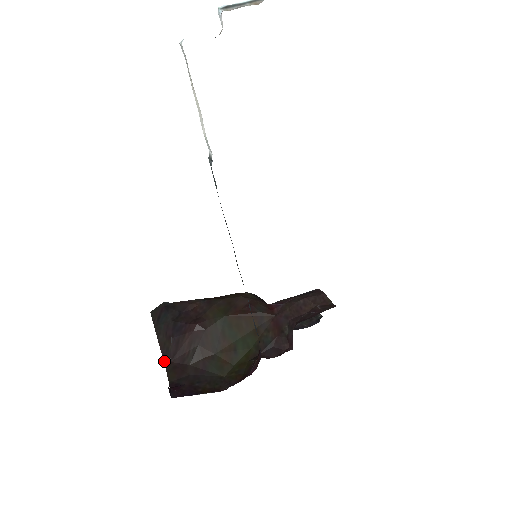
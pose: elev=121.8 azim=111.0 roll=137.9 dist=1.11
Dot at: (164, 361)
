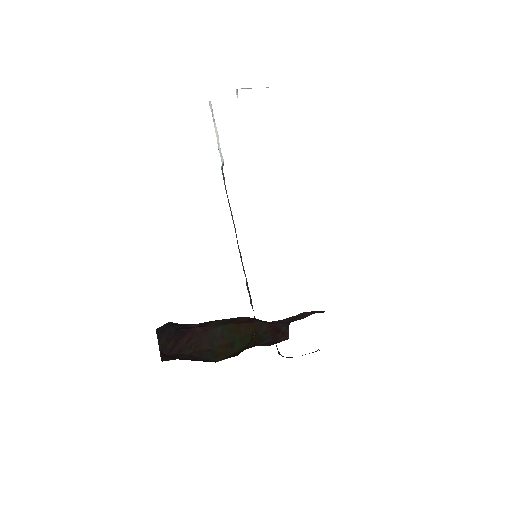
Dot at: (161, 355)
